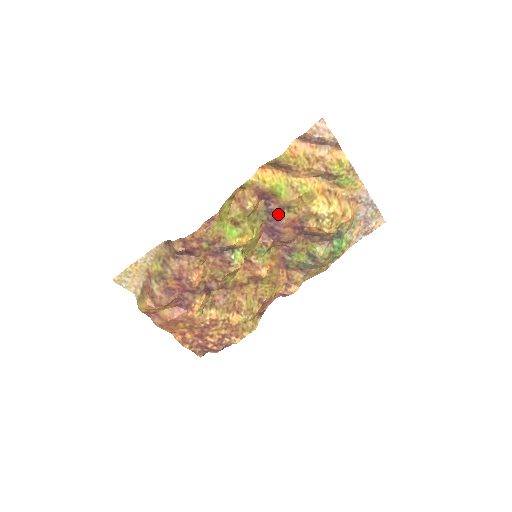
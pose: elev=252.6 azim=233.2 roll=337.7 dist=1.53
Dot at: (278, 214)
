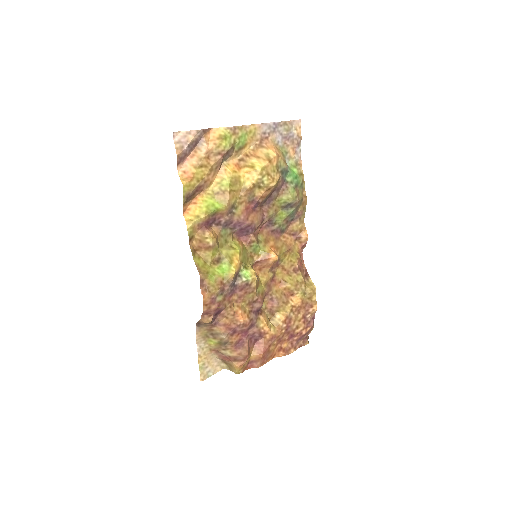
Dot at: (233, 219)
